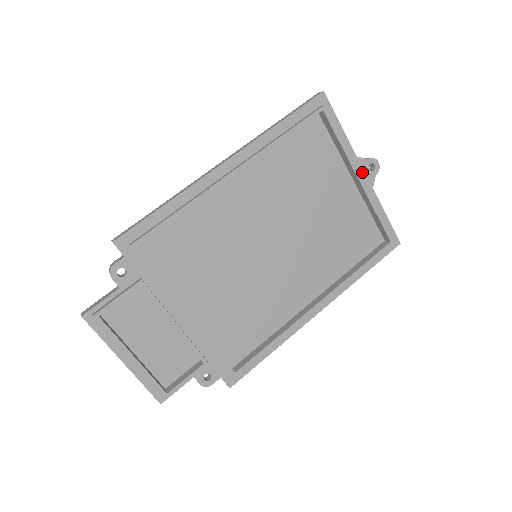
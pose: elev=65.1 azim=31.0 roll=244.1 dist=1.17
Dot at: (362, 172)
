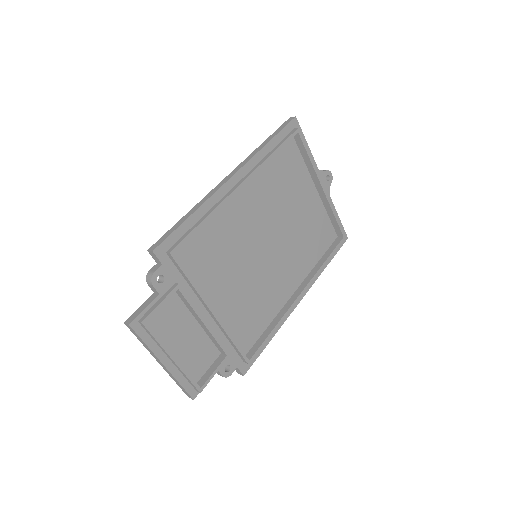
Dot at: (322, 182)
